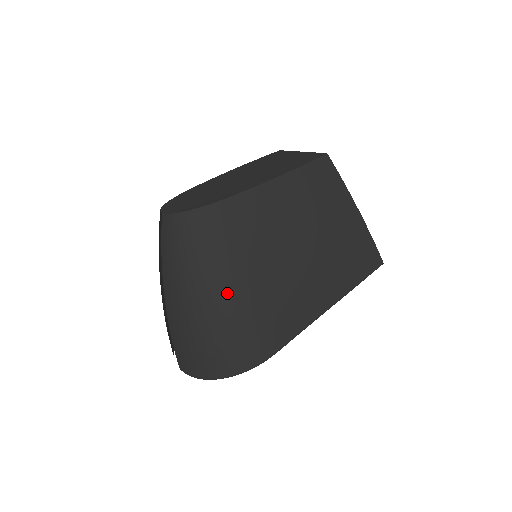
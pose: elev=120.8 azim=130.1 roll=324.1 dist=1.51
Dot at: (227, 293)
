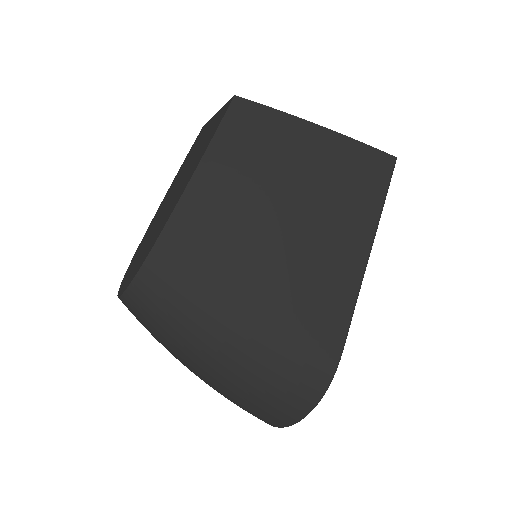
Dot at: (237, 332)
